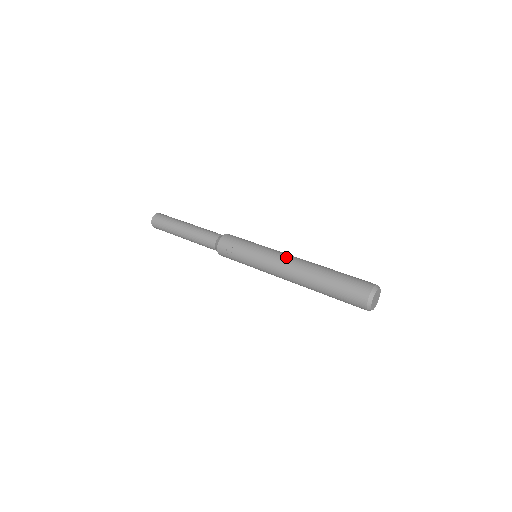
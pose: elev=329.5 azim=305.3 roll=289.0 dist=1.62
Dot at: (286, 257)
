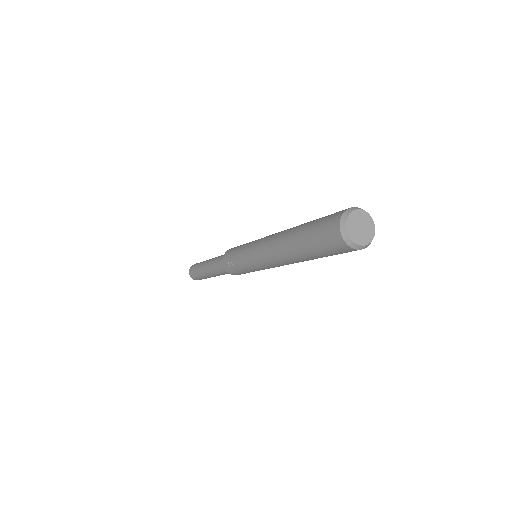
Dot at: (268, 237)
